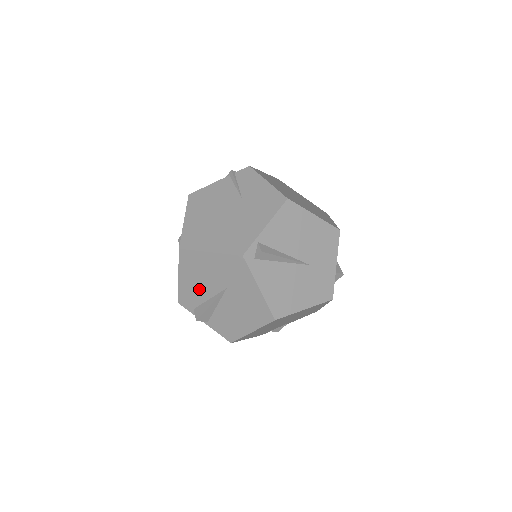
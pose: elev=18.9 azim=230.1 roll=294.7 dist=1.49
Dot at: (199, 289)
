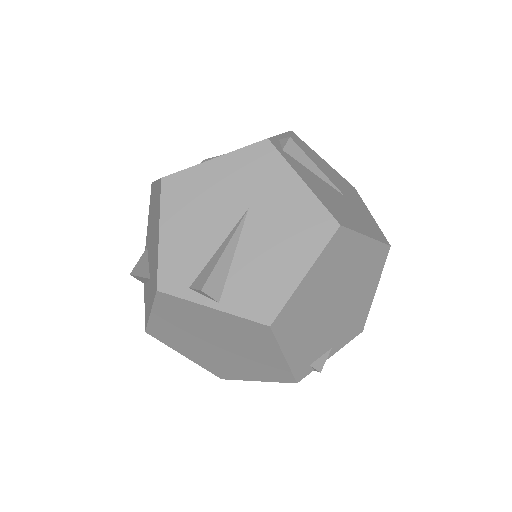
Dot at: (199, 237)
